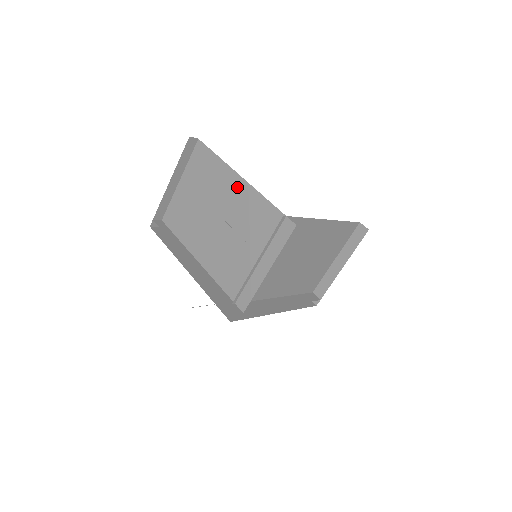
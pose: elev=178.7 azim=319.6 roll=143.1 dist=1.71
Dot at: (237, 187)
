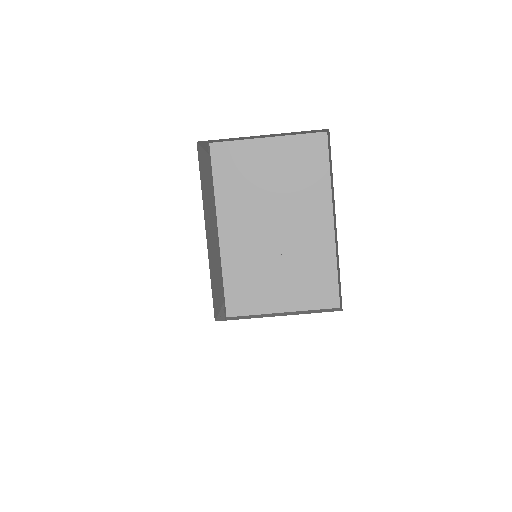
Dot at: (321, 221)
